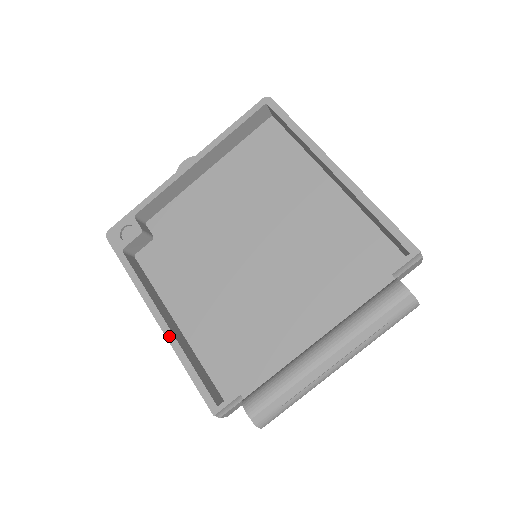
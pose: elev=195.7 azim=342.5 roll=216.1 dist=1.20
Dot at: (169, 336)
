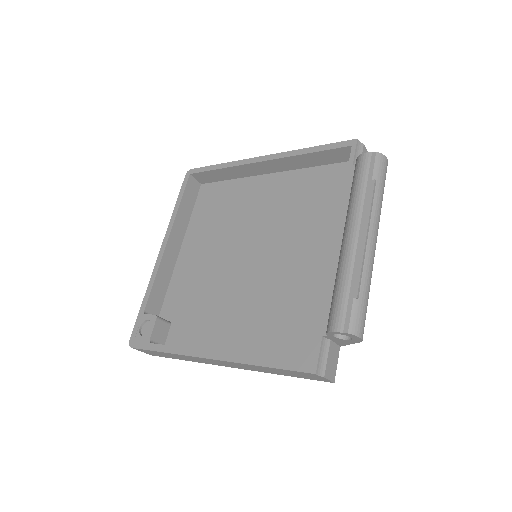
Dot at: (230, 358)
